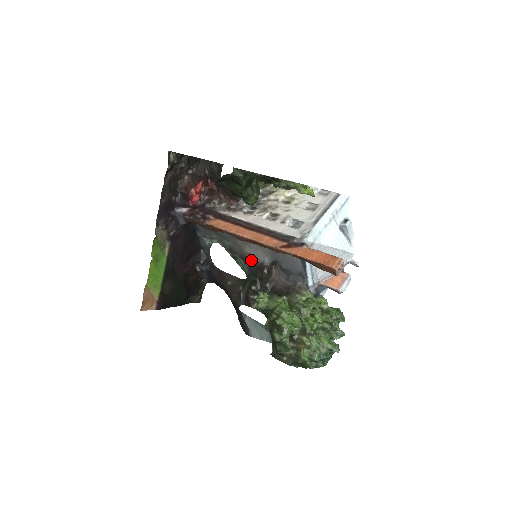
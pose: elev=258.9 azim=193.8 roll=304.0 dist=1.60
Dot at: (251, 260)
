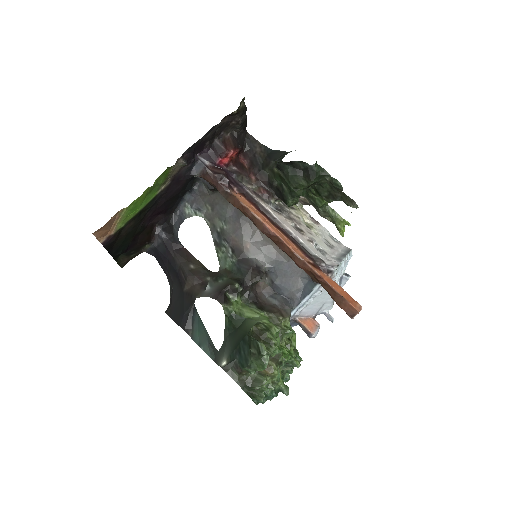
Dot at: (246, 257)
